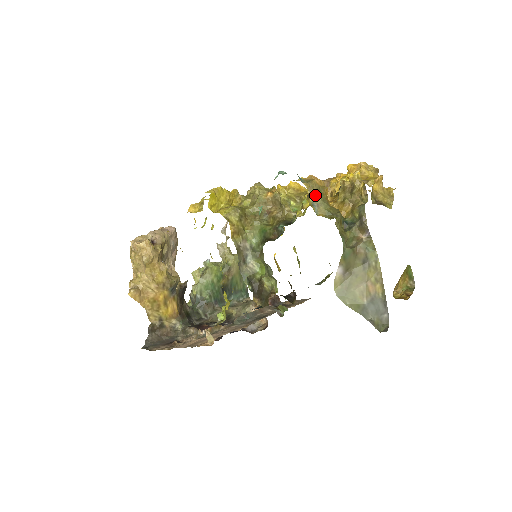
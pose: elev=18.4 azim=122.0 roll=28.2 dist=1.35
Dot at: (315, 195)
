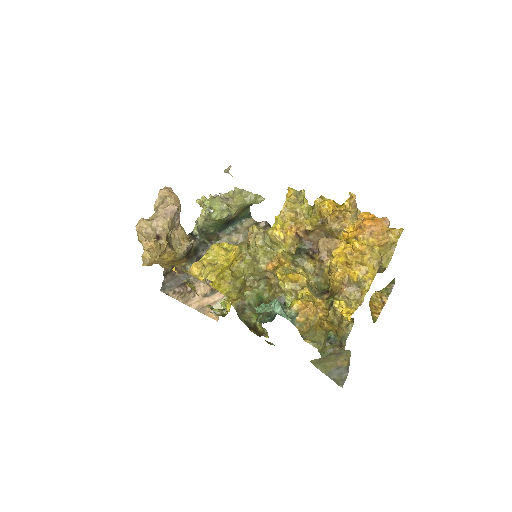
Dot at: (305, 333)
